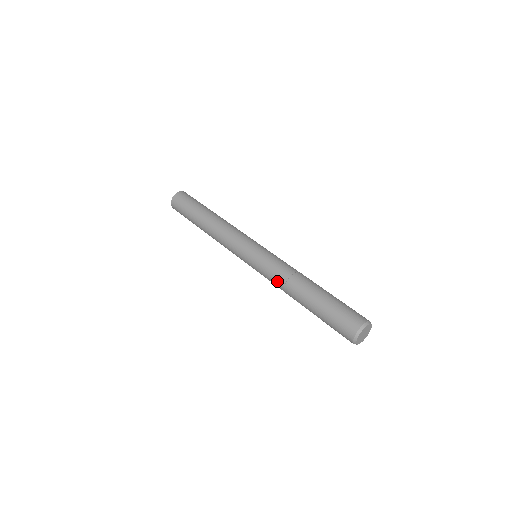
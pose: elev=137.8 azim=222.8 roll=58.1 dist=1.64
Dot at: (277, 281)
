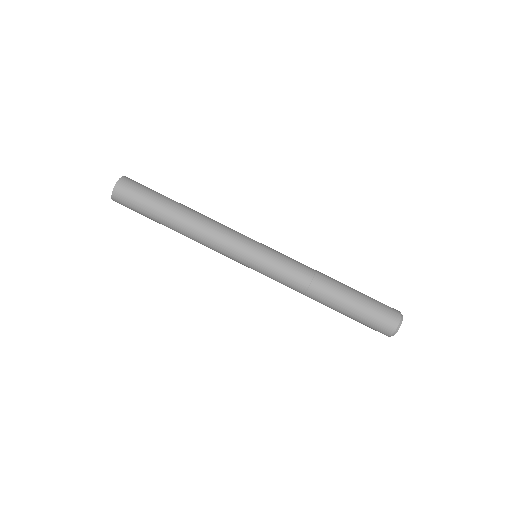
Dot at: occluded
